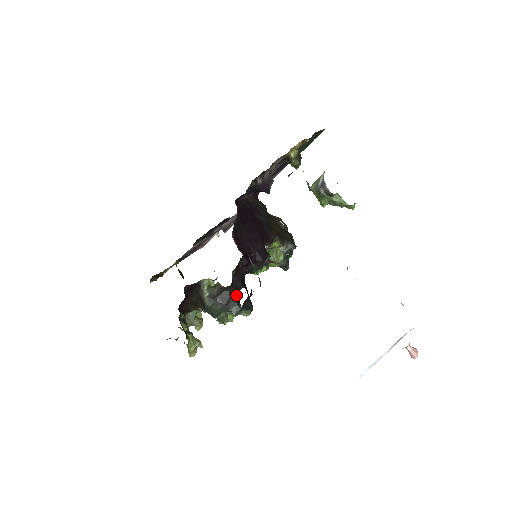
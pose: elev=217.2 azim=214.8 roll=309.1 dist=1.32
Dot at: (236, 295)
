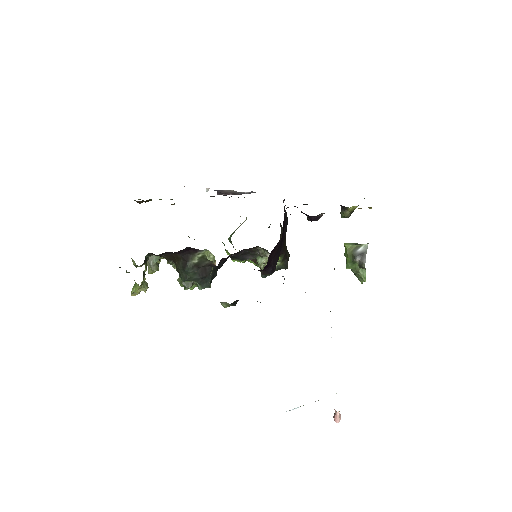
Dot at: (214, 274)
